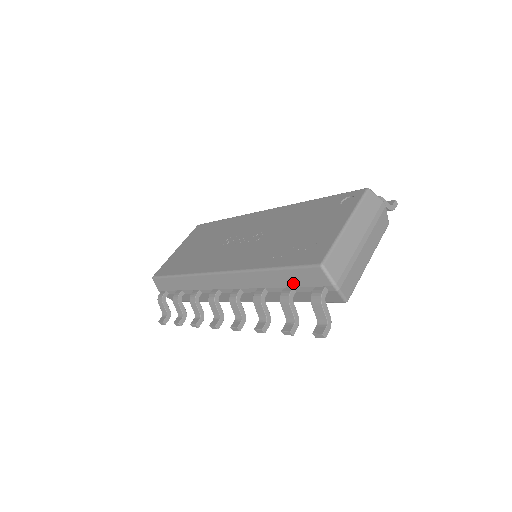
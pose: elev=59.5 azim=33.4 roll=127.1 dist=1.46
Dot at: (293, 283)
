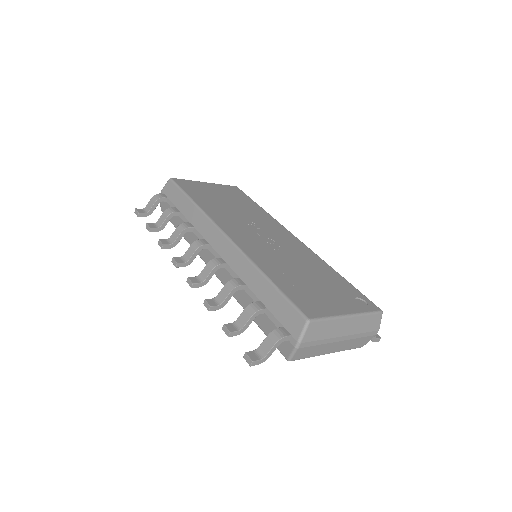
Dot at: (271, 306)
